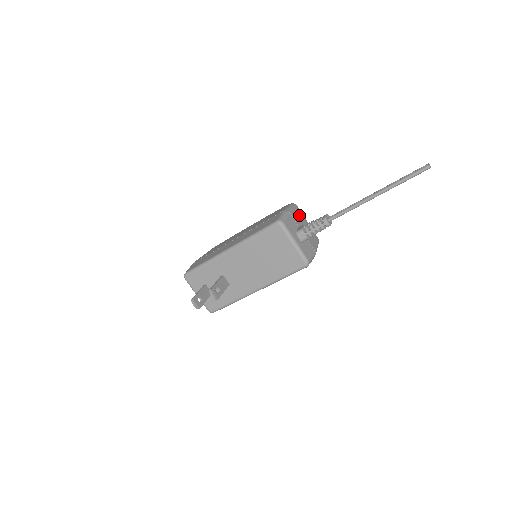
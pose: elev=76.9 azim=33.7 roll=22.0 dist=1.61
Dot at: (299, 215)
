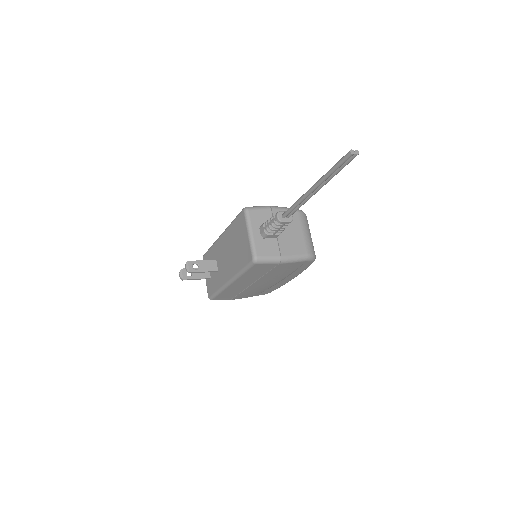
Dot at: occluded
